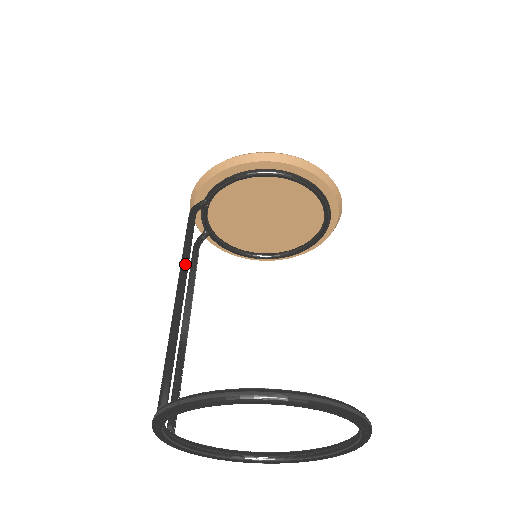
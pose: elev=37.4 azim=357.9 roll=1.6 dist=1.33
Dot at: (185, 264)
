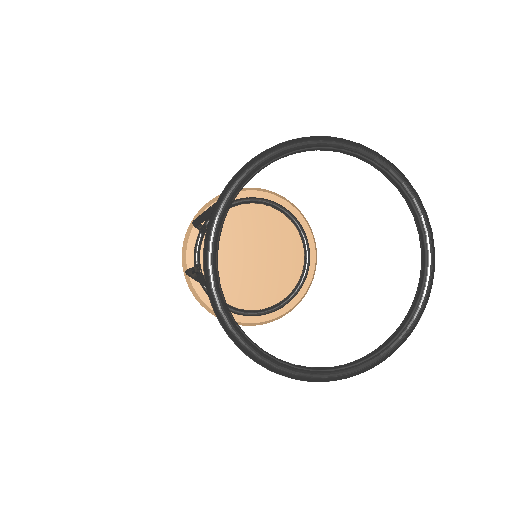
Dot at: occluded
